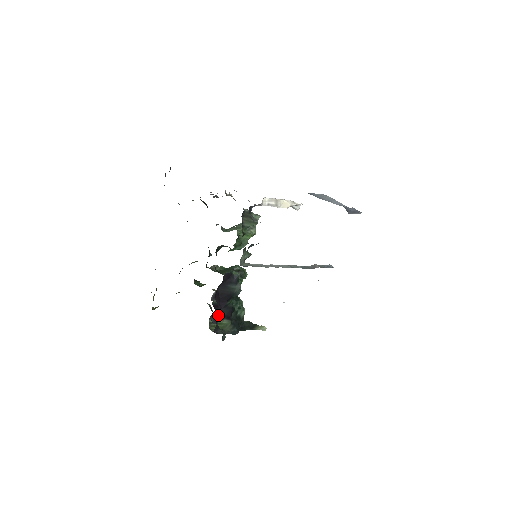
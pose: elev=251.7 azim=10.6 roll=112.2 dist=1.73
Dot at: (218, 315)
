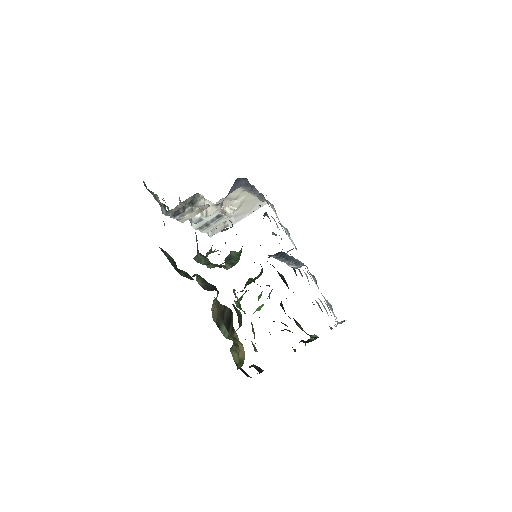
Dot at: (294, 320)
